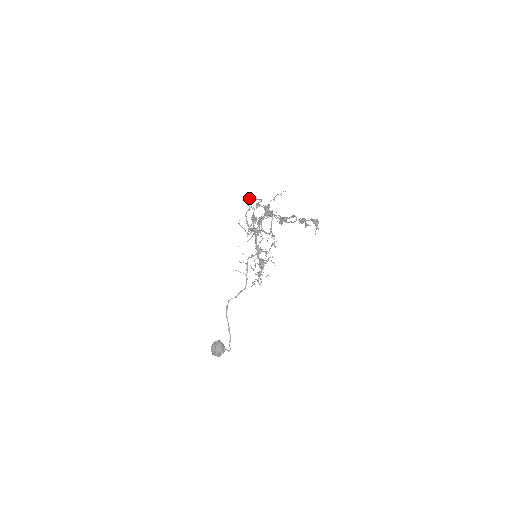
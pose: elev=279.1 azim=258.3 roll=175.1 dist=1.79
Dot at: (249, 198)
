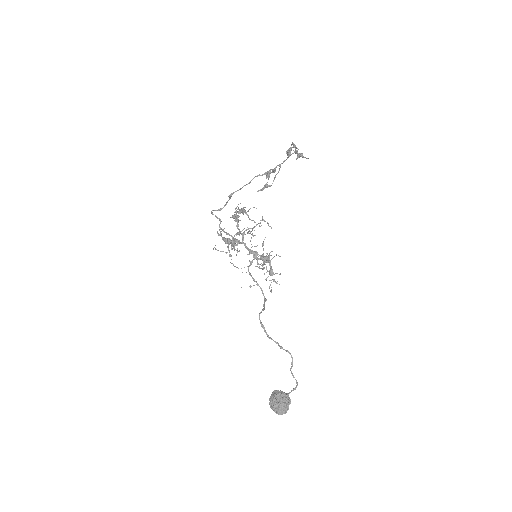
Dot at: (214, 210)
